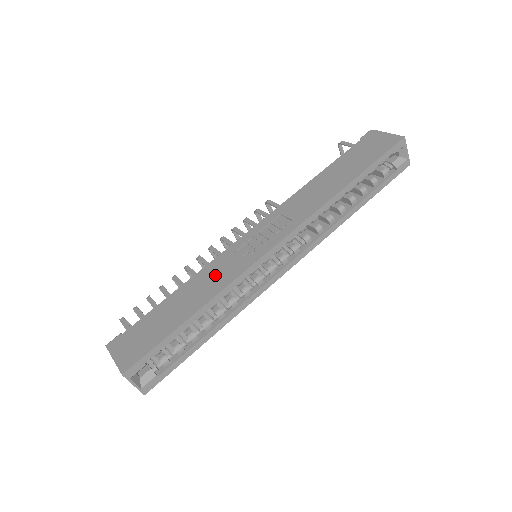
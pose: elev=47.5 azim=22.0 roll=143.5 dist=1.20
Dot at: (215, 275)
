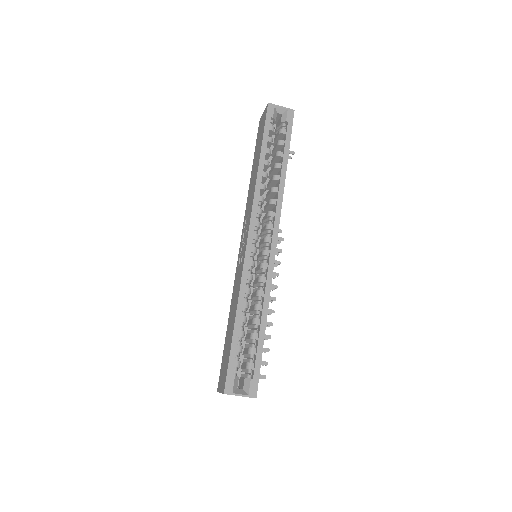
Dot at: (236, 289)
